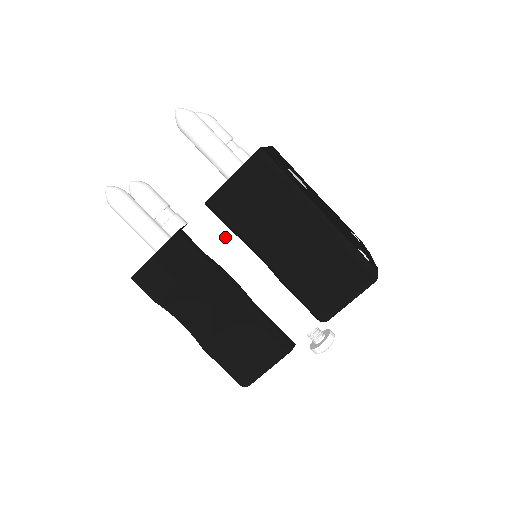
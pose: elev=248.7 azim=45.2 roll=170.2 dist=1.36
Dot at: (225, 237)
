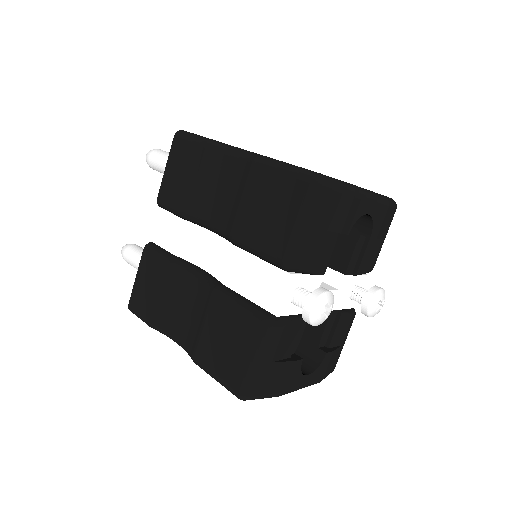
Dot at: (182, 229)
